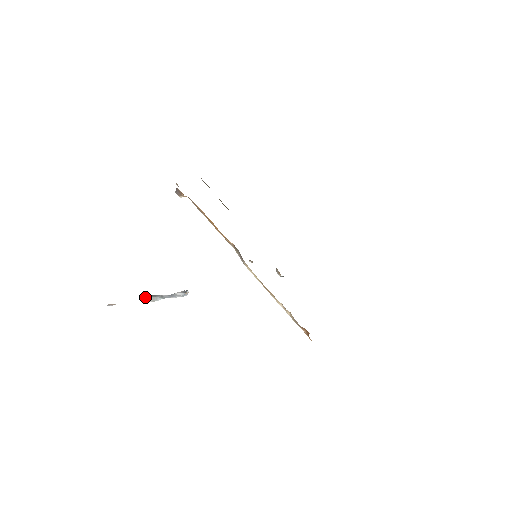
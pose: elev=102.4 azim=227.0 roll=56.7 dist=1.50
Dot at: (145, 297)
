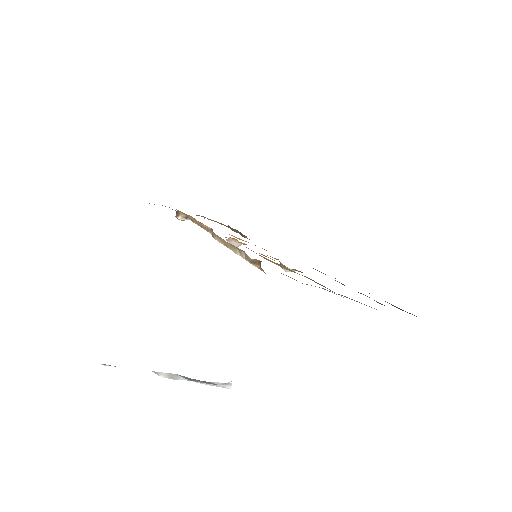
Dot at: (162, 372)
